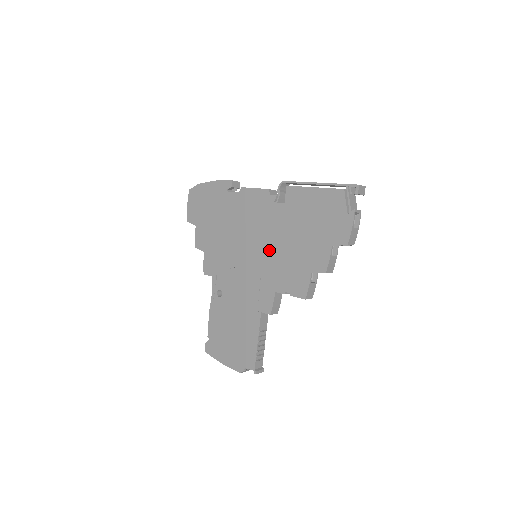
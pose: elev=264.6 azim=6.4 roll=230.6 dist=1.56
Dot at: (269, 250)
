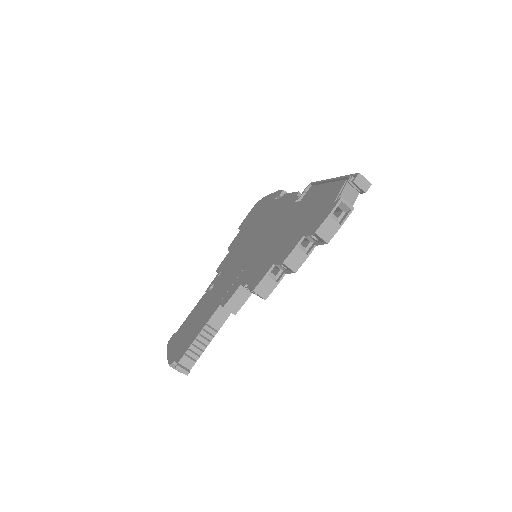
Dot at: (263, 245)
